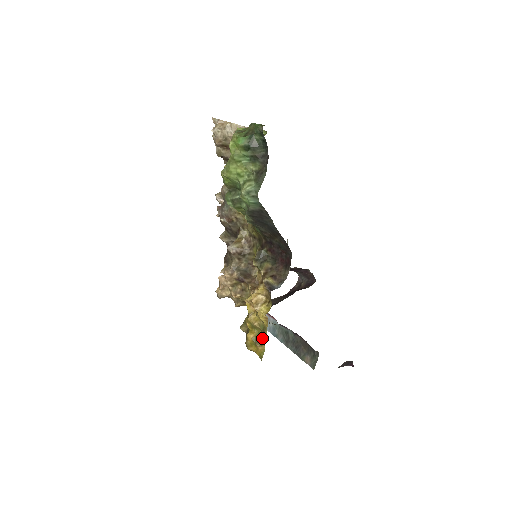
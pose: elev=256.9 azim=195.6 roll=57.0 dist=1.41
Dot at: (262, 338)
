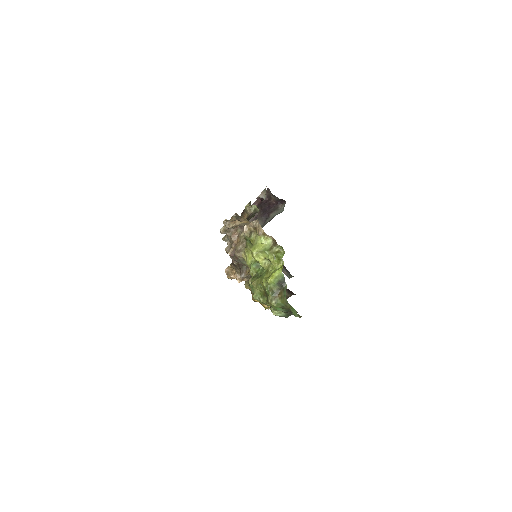
Dot at: occluded
